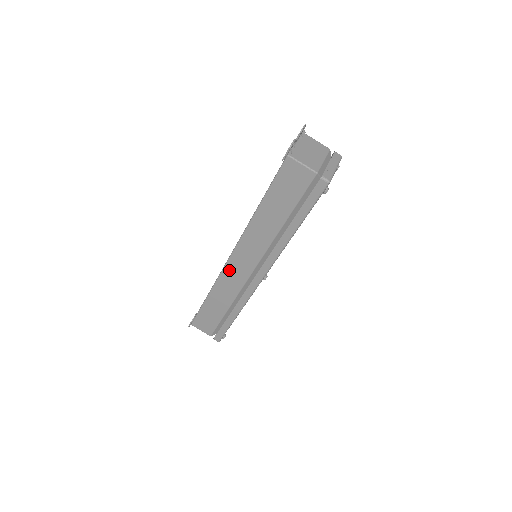
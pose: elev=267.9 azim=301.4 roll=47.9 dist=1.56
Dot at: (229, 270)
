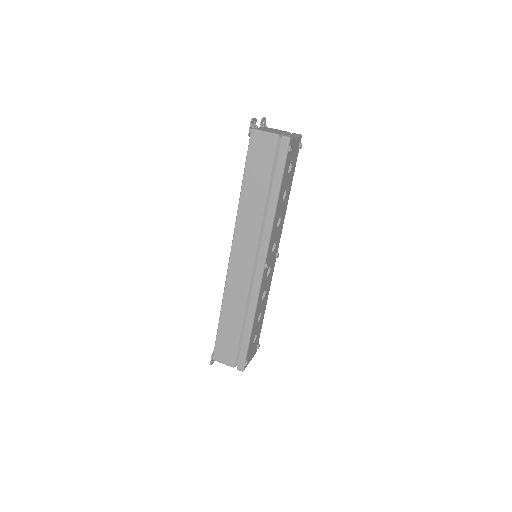
Dot at: (233, 271)
